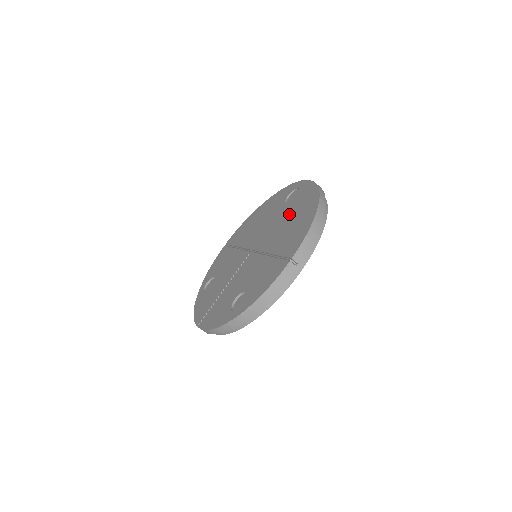
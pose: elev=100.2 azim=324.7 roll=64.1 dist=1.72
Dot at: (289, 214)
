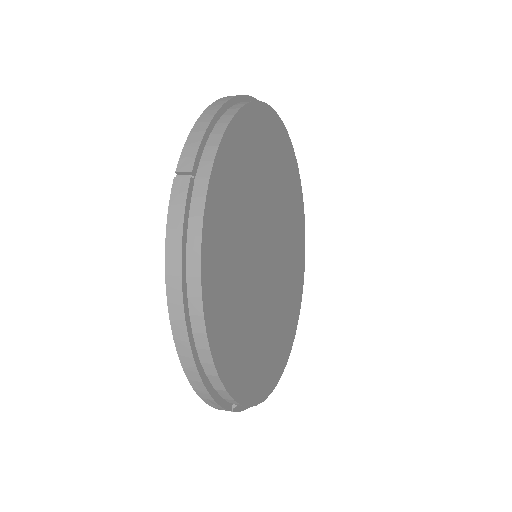
Dot at: occluded
